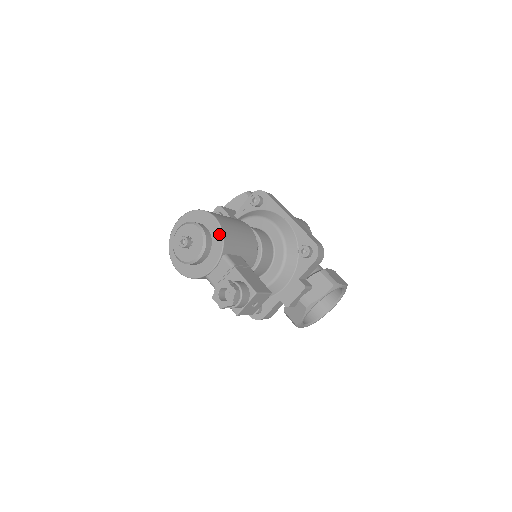
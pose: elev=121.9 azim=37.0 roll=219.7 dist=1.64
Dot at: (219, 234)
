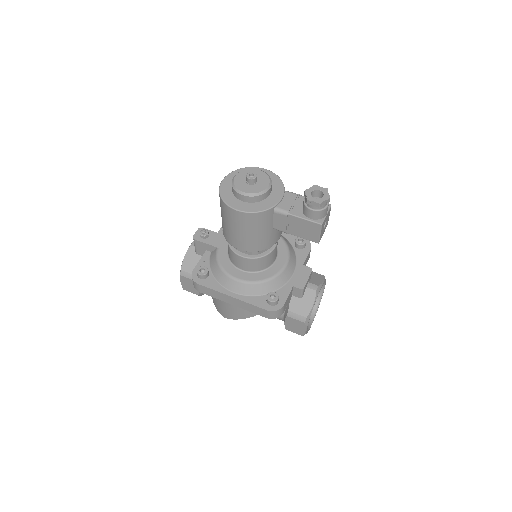
Dot at: (275, 177)
